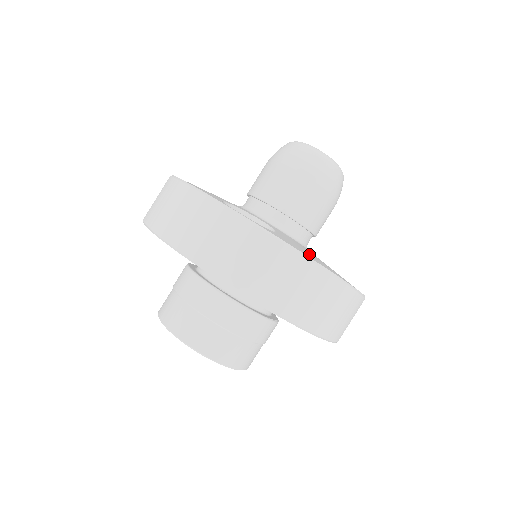
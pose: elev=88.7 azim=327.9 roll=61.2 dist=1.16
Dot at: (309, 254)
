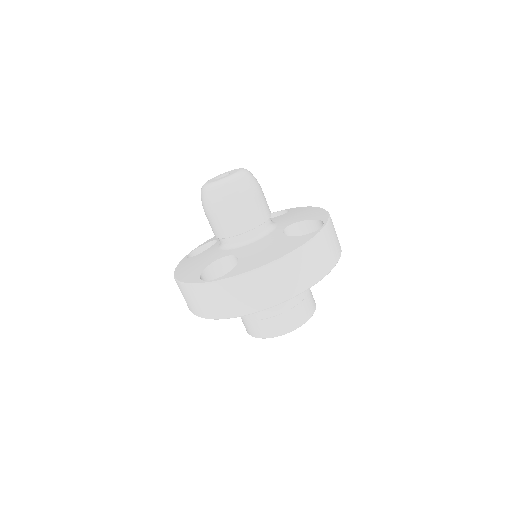
Dot at: (264, 255)
